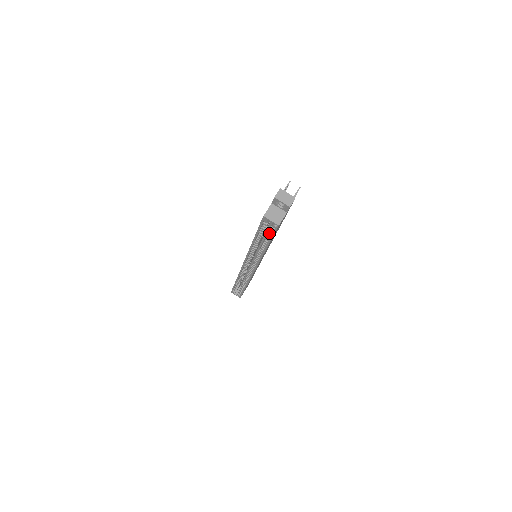
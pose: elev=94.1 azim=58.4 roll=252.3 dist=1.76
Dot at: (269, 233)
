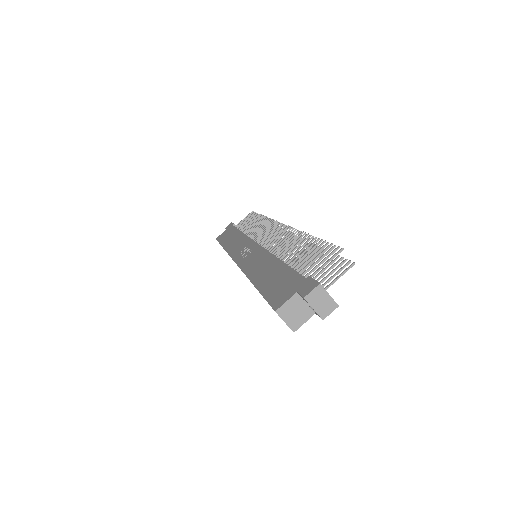
Dot at: occluded
